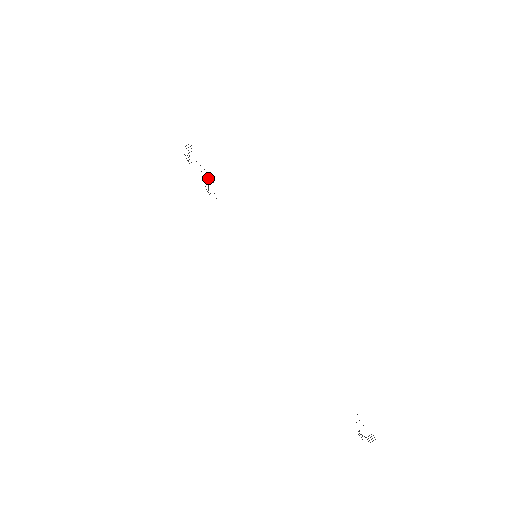
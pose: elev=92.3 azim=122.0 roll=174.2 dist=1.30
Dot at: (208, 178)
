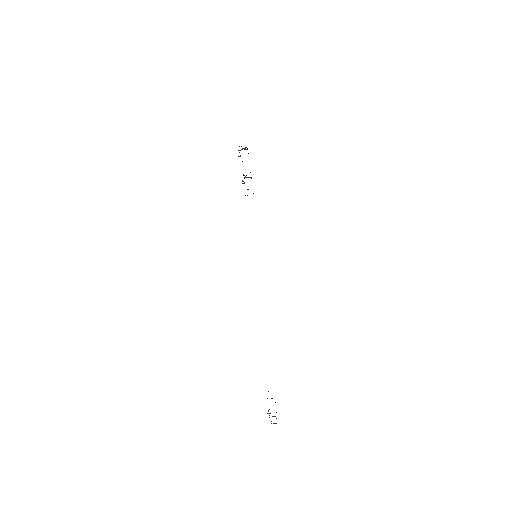
Dot at: occluded
